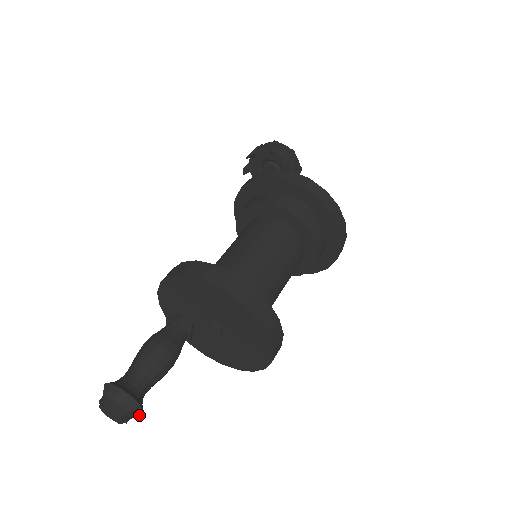
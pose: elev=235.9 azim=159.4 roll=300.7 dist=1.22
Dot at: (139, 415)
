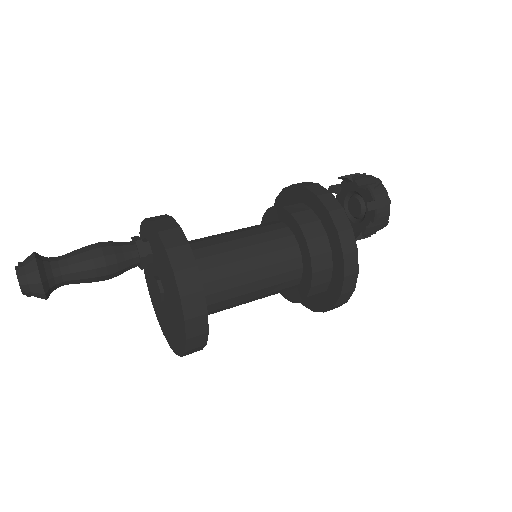
Dot at: occluded
